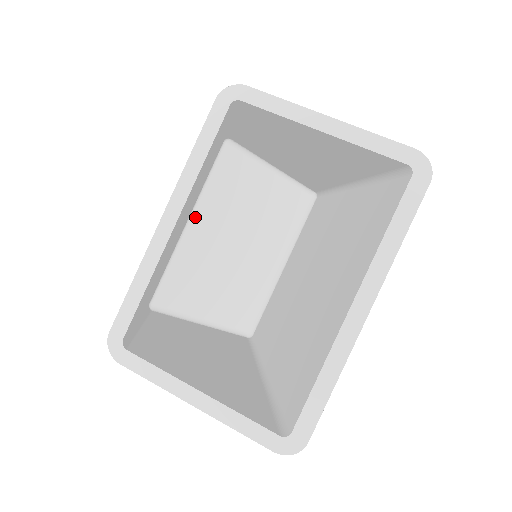
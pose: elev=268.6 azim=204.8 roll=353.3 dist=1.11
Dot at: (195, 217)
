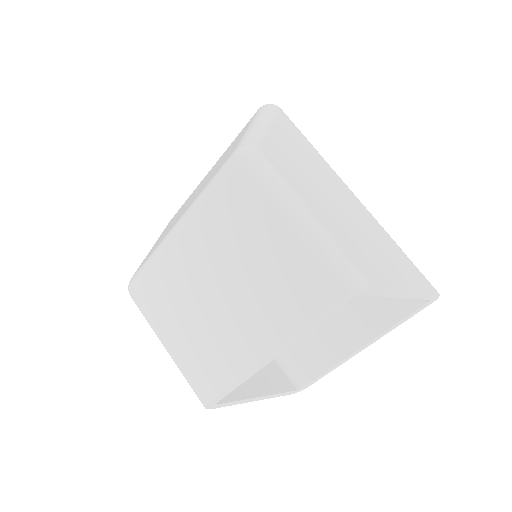
Dot at: occluded
